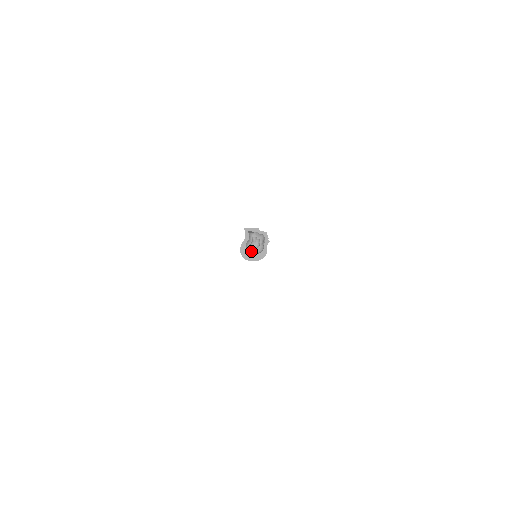
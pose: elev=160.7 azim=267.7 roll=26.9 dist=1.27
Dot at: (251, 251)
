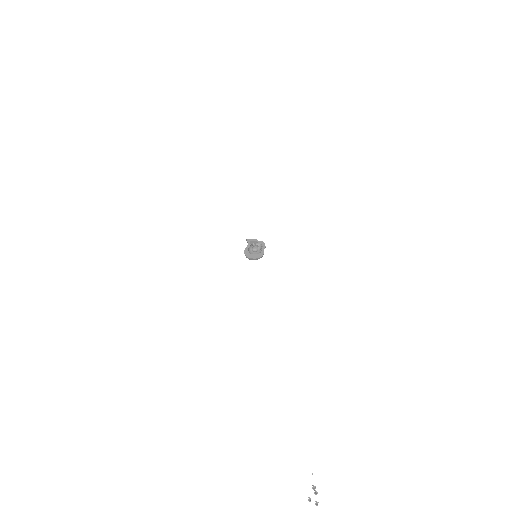
Dot at: occluded
